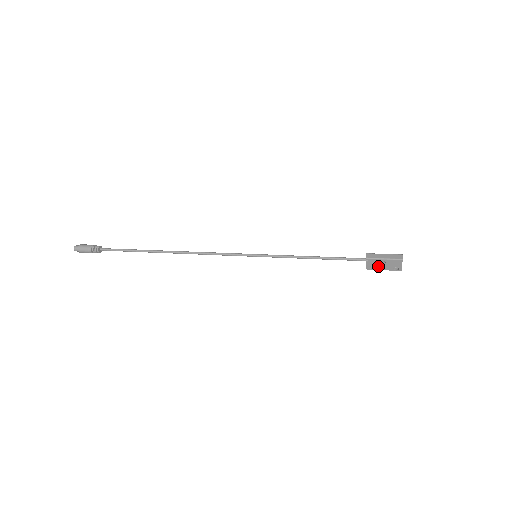
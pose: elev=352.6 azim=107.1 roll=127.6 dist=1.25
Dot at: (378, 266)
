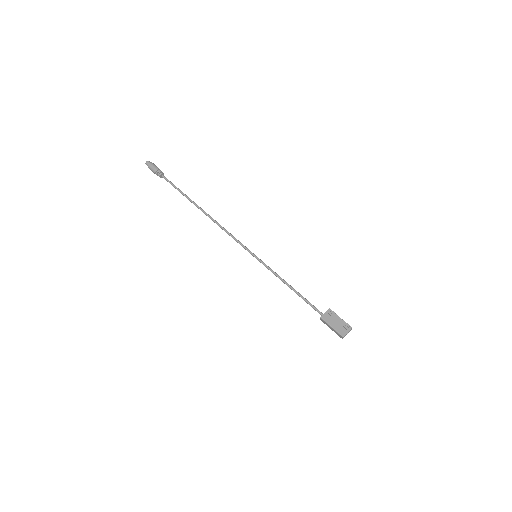
Dot at: occluded
